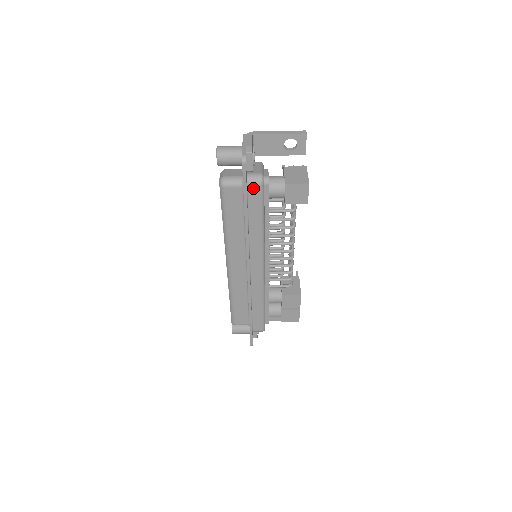
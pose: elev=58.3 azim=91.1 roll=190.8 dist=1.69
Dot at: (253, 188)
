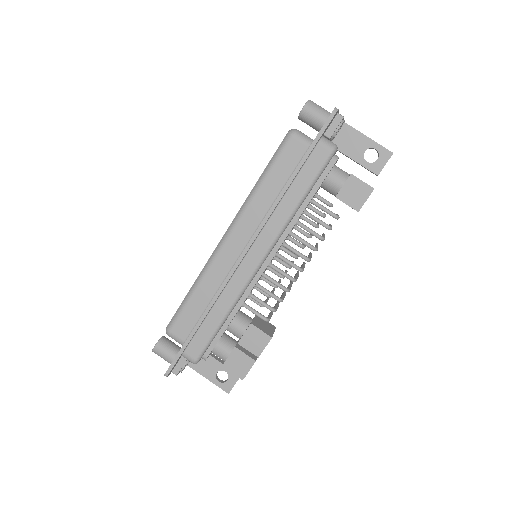
Dot at: (321, 150)
